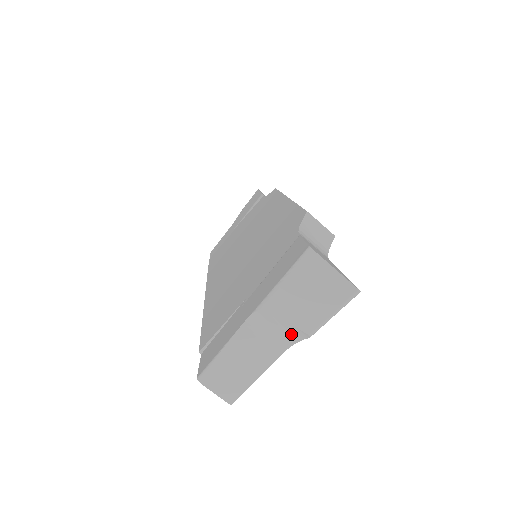
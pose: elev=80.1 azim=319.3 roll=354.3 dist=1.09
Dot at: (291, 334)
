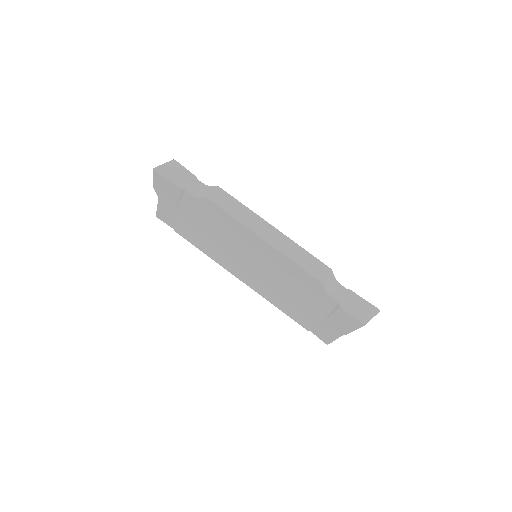
Dot at: occluded
